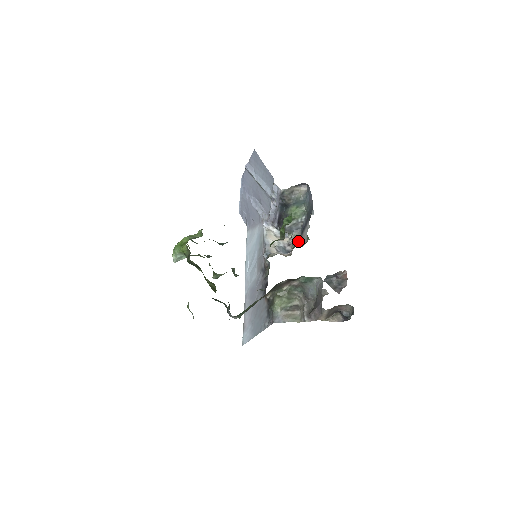
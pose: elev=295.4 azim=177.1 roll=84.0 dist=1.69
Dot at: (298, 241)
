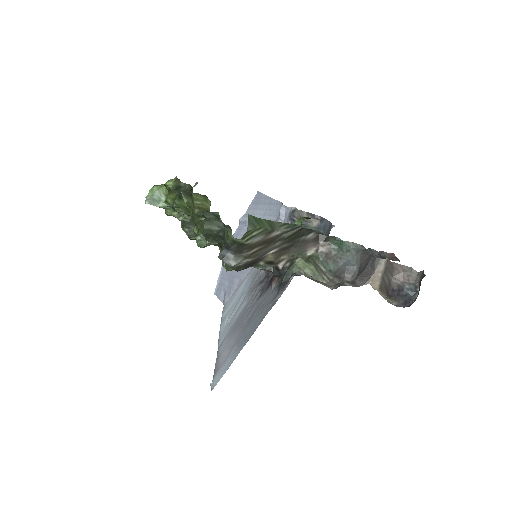
Dot at: occluded
